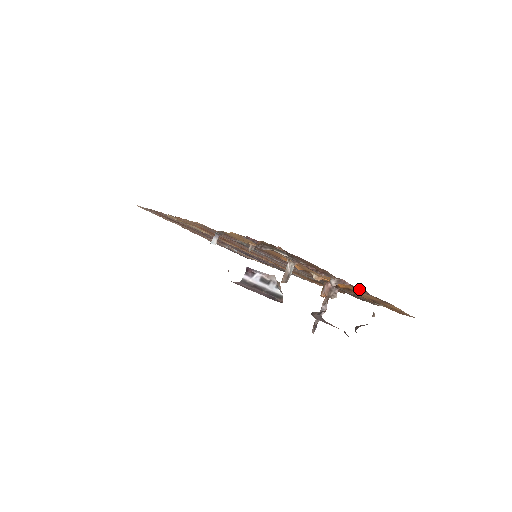
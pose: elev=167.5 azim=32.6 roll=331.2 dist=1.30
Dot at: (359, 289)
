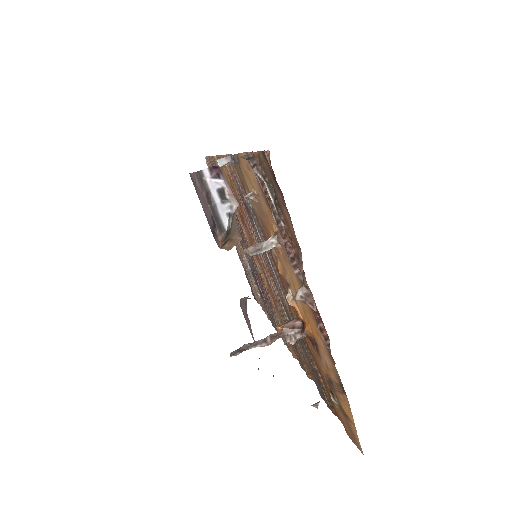
Dot at: (322, 328)
